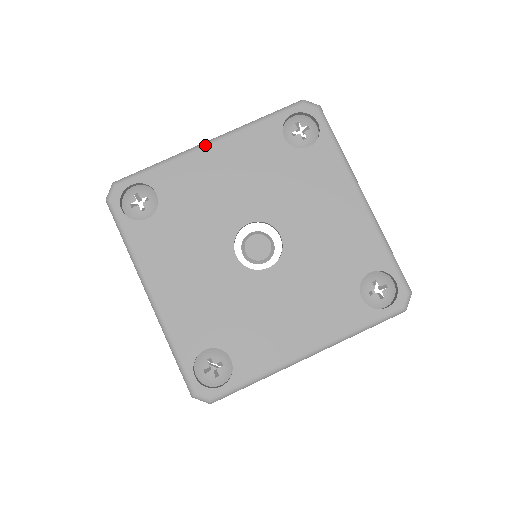
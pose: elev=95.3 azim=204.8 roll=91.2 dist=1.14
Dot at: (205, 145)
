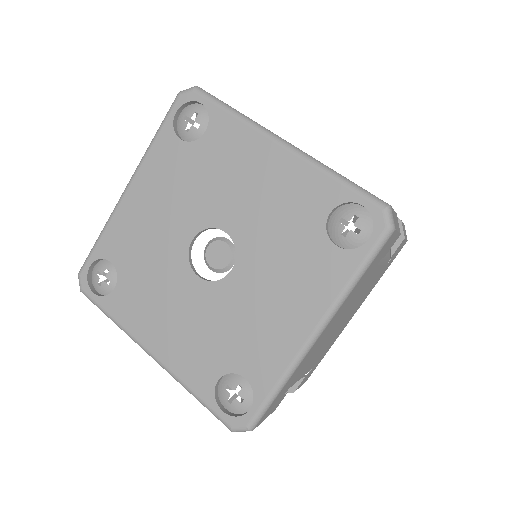
Dot at: (275, 140)
